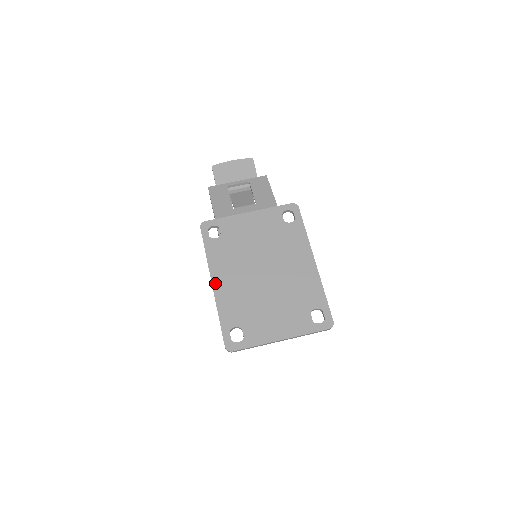
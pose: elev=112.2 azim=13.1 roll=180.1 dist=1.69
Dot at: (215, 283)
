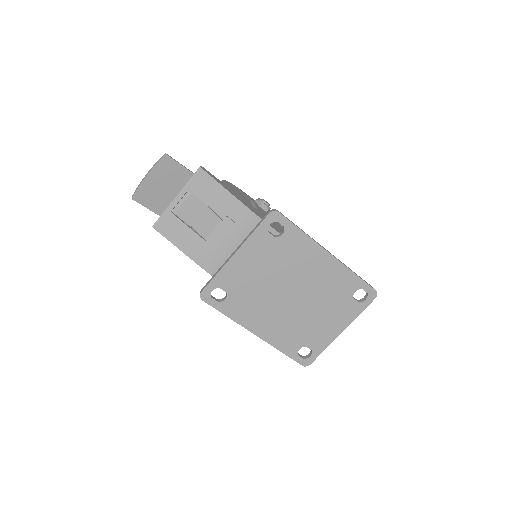
Dot at: (257, 333)
